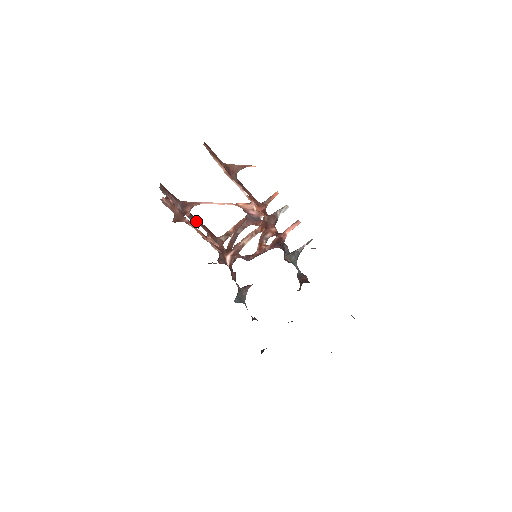
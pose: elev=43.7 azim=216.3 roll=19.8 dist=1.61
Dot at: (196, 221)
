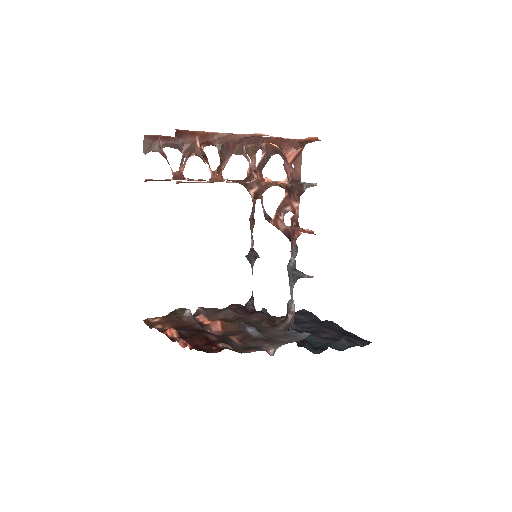
Dot at: occluded
